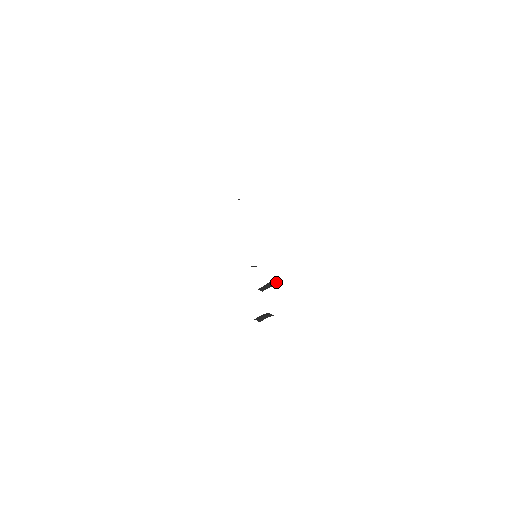
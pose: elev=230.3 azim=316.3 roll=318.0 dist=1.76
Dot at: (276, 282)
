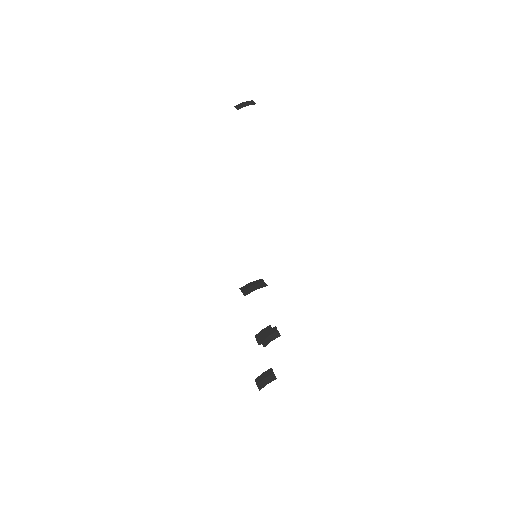
Dot at: (273, 336)
